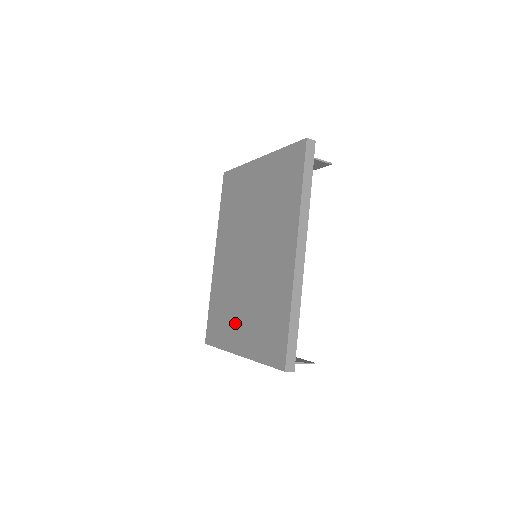
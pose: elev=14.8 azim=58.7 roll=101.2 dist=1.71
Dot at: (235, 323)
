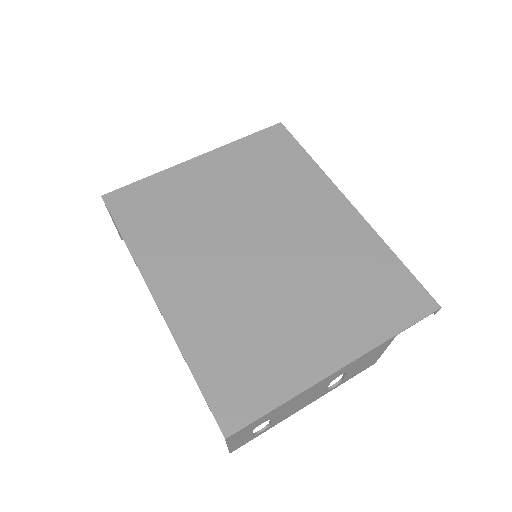
Dot at: (297, 337)
